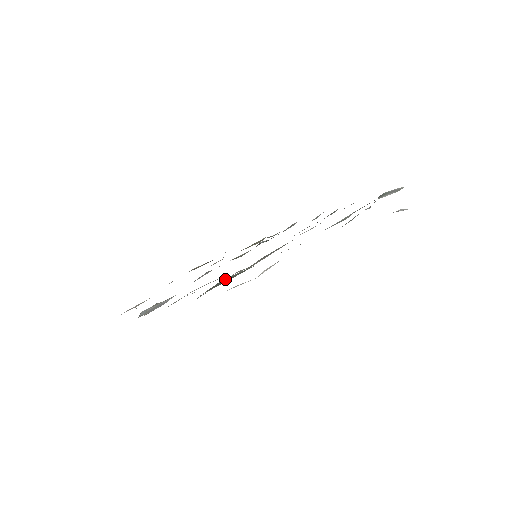
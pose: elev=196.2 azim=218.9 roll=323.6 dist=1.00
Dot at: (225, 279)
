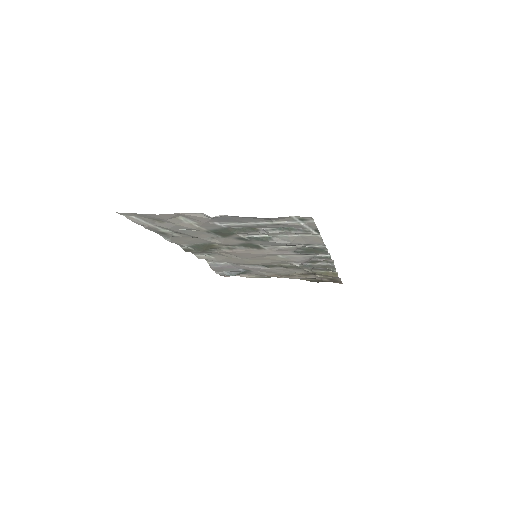
Dot at: (197, 245)
